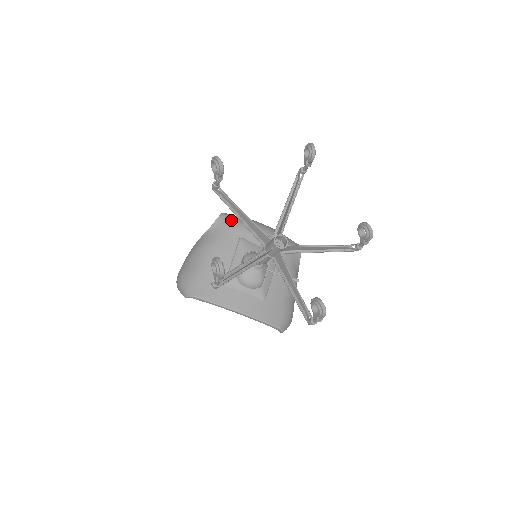
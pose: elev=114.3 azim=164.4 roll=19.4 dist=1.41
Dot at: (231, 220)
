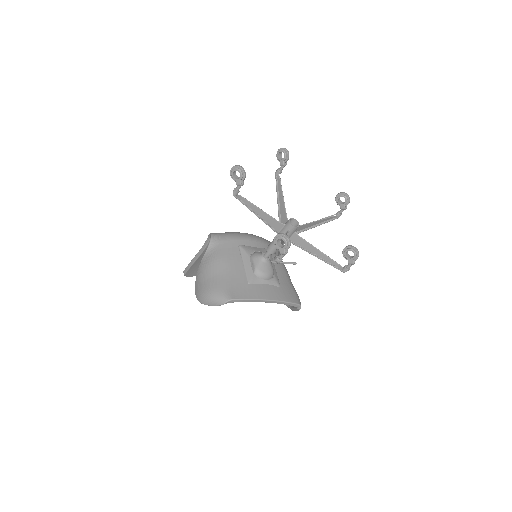
Dot at: (223, 235)
